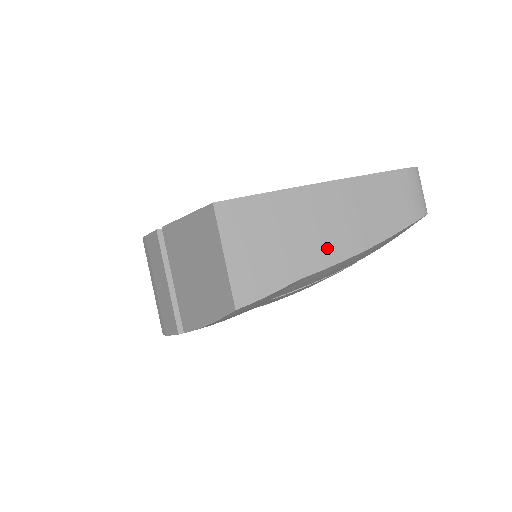
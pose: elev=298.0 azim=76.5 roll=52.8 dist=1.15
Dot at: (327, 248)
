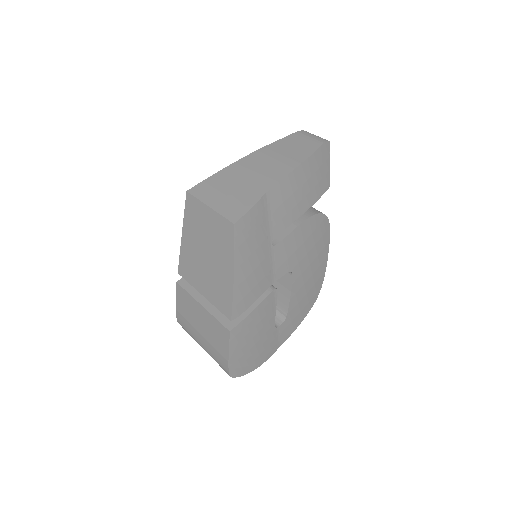
Dot at: (274, 174)
